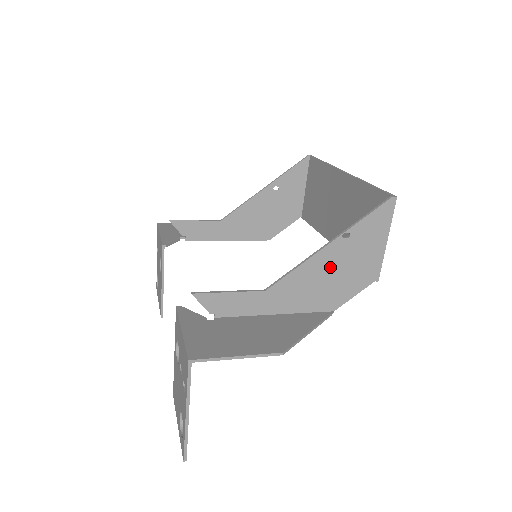
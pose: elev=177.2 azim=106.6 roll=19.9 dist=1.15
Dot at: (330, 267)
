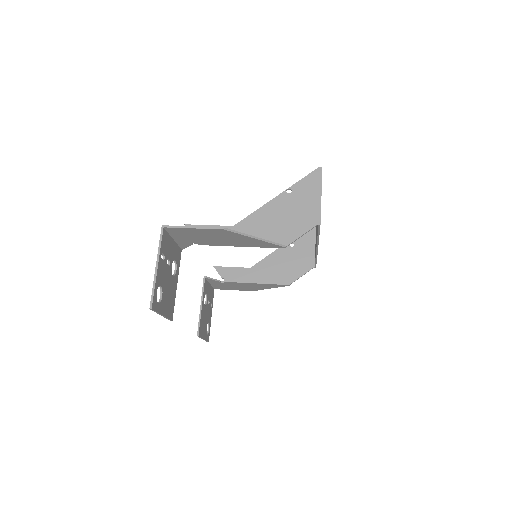
Dot at: (280, 212)
